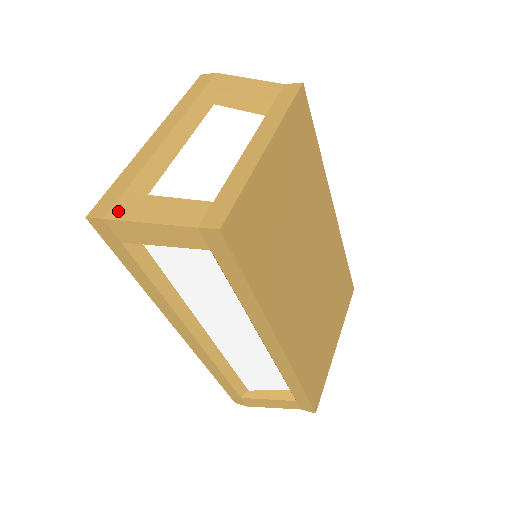
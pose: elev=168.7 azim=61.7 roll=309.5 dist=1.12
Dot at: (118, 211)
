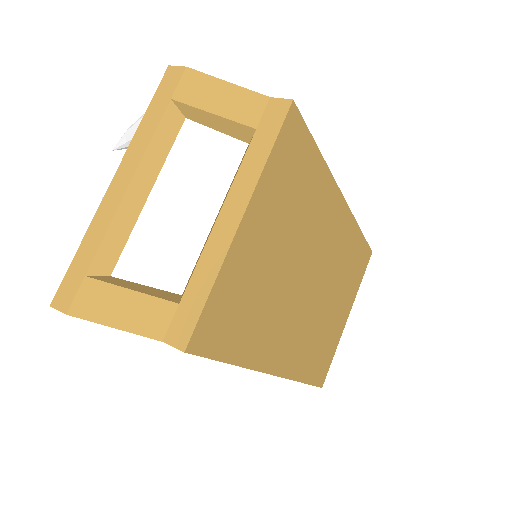
Dot at: (80, 305)
